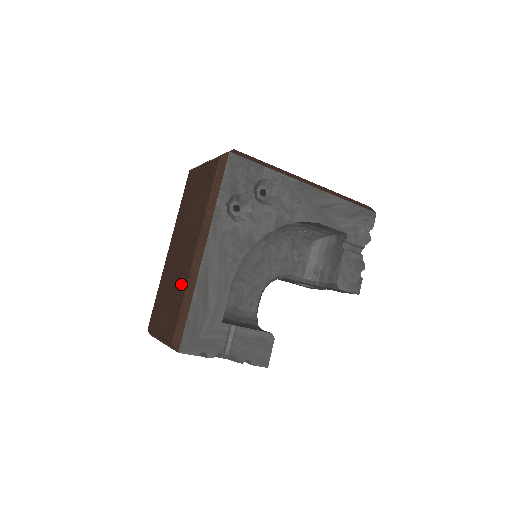
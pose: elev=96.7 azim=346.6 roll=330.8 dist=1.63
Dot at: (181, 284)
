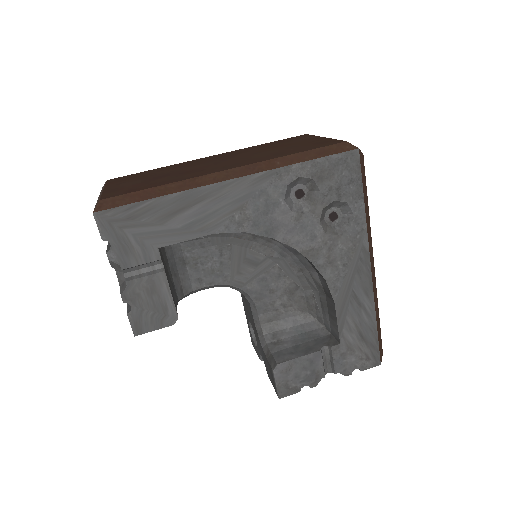
Dot at: (178, 177)
